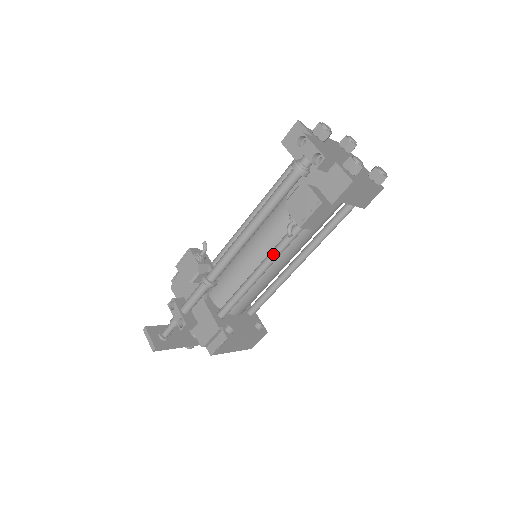
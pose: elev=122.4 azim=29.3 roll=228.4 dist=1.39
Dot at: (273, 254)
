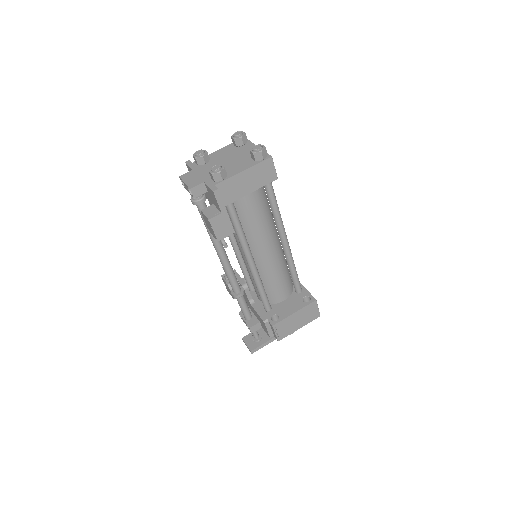
Dot at: (245, 257)
